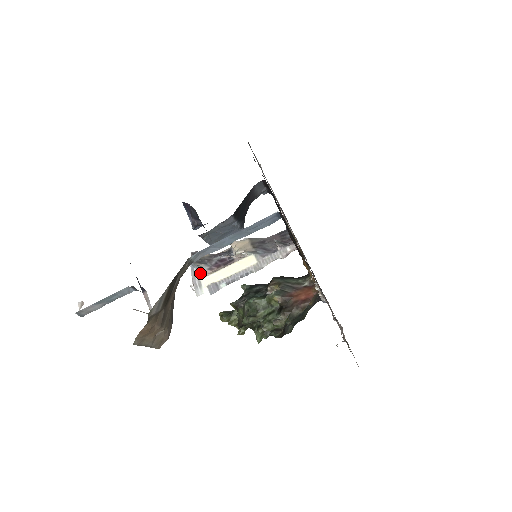
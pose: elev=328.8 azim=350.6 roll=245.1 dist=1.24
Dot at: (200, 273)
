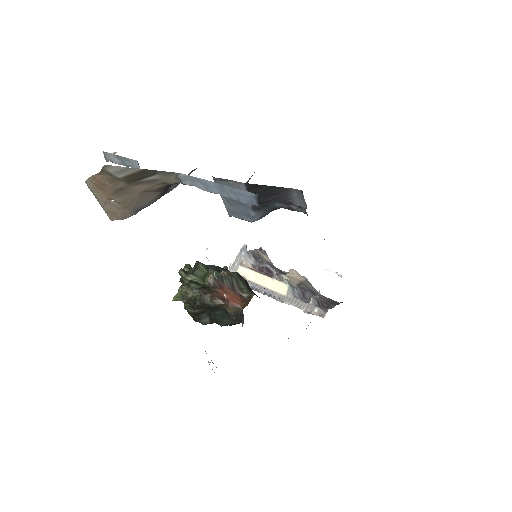
Dot at: (243, 260)
